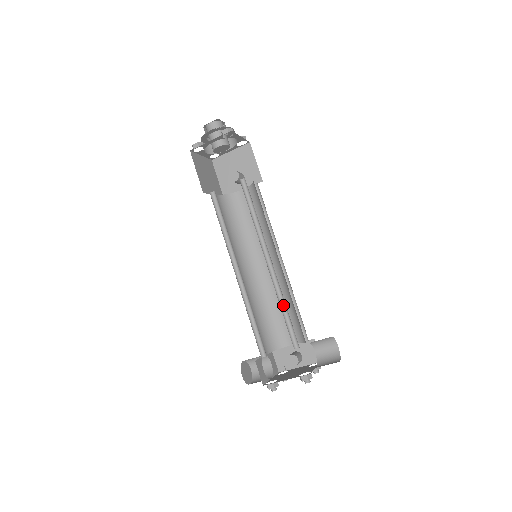
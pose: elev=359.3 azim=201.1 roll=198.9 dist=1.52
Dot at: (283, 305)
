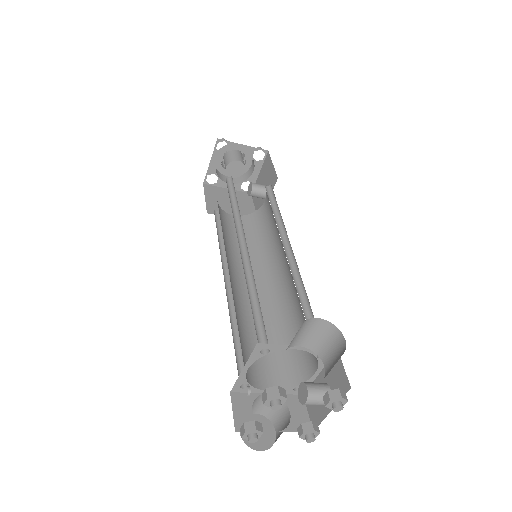
Dot at: (256, 294)
